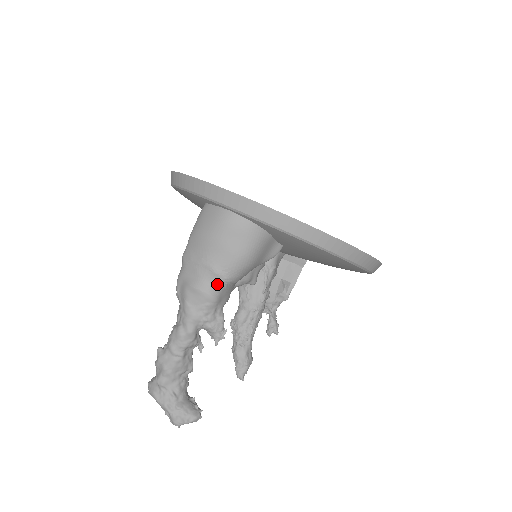
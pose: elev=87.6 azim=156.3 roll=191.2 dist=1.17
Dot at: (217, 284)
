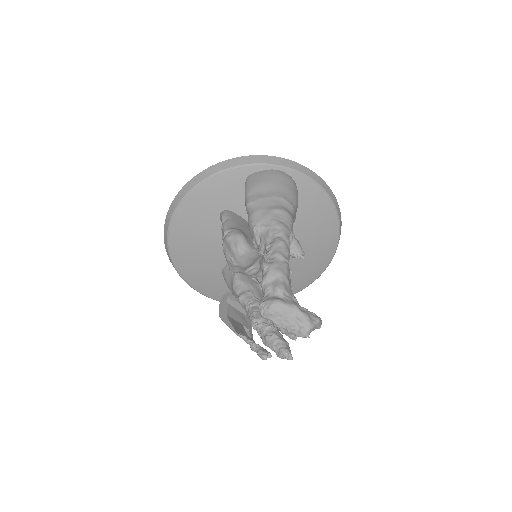
Dot at: (289, 210)
